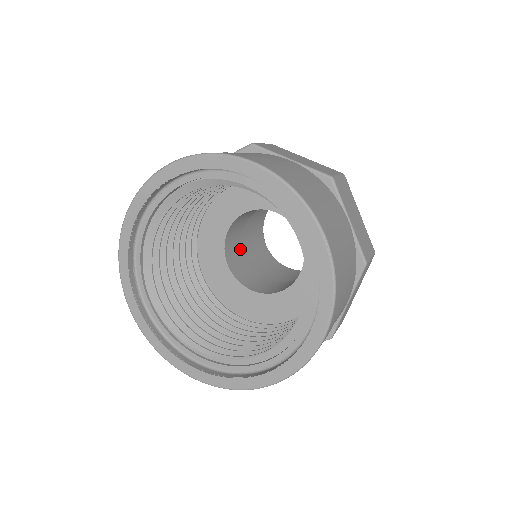
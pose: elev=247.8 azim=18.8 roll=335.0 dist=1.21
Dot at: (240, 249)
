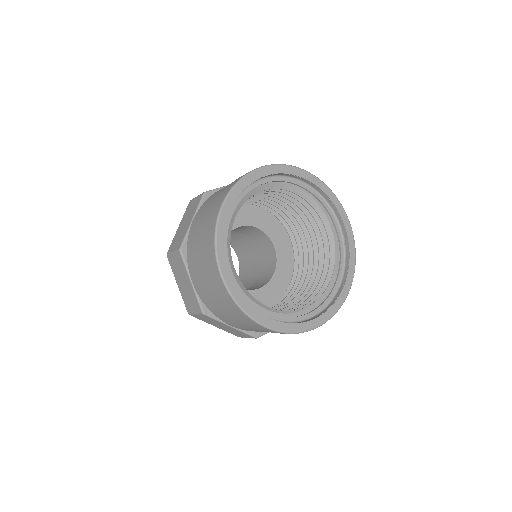
Dot at: occluded
